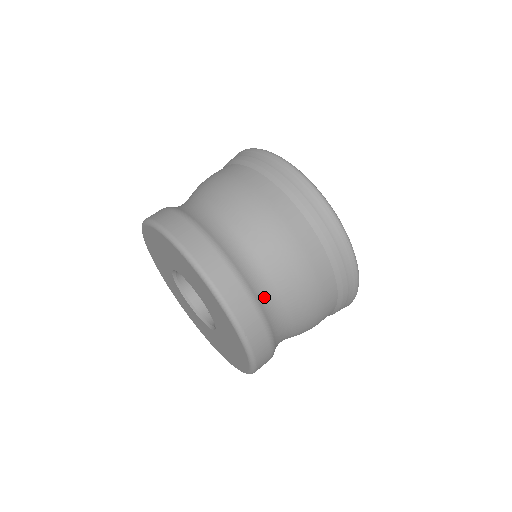
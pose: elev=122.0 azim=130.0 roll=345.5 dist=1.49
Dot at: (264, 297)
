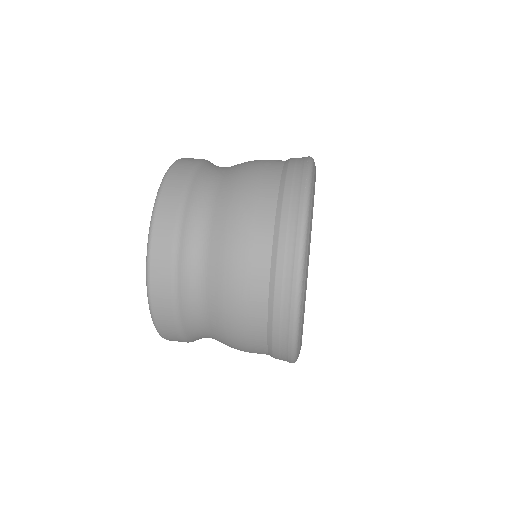
Dot at: (204, 182)
